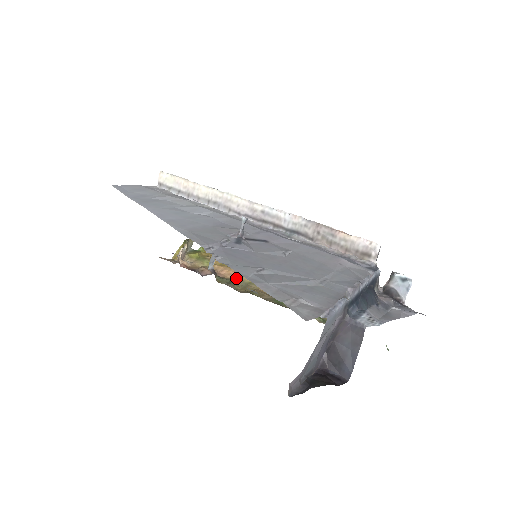
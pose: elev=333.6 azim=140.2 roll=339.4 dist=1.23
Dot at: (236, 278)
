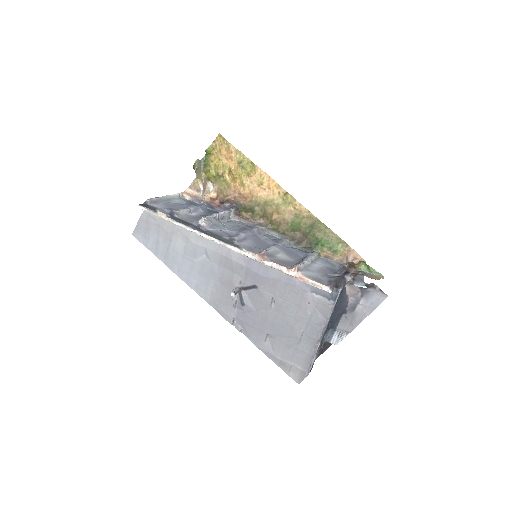
Dot at: (253, 201)
